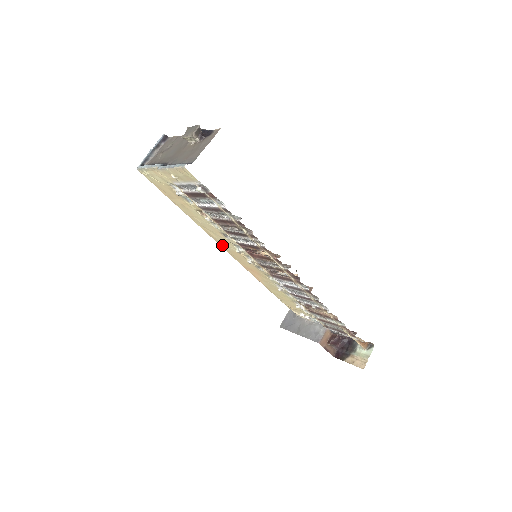
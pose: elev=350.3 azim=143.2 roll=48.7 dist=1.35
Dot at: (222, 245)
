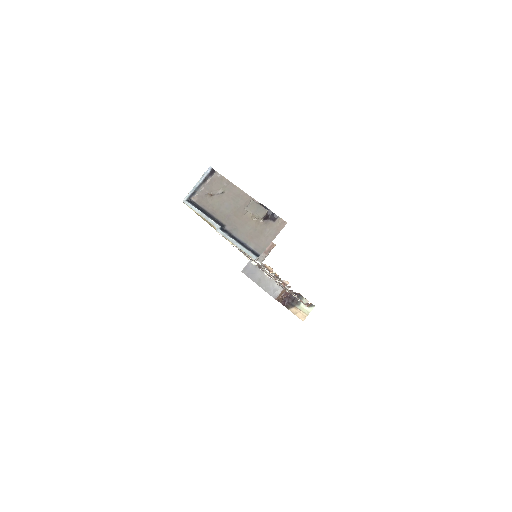
Dot at: occluded
